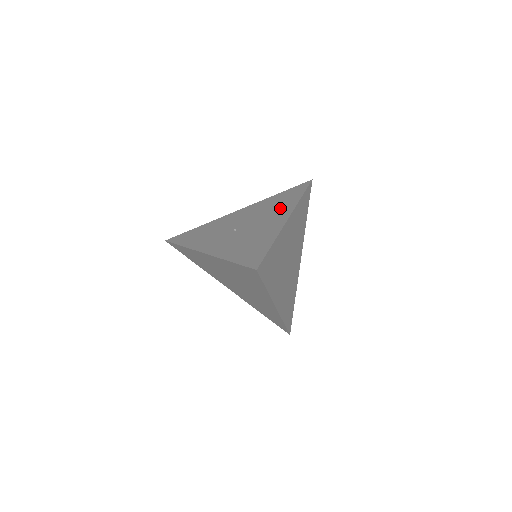
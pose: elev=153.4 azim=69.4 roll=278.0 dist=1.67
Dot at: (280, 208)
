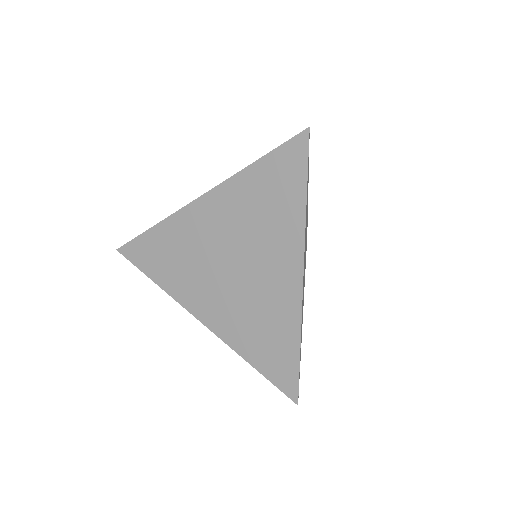
Dot at: occluded
